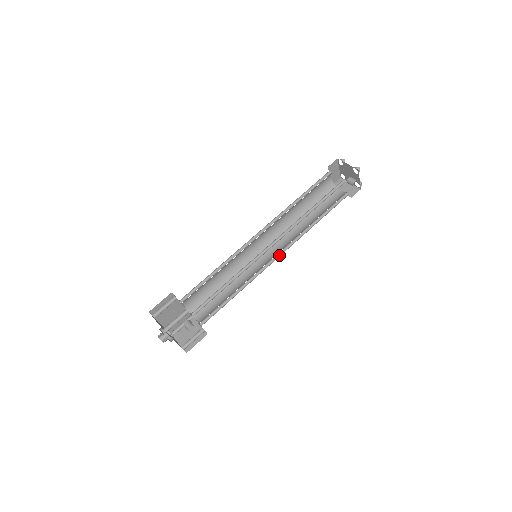
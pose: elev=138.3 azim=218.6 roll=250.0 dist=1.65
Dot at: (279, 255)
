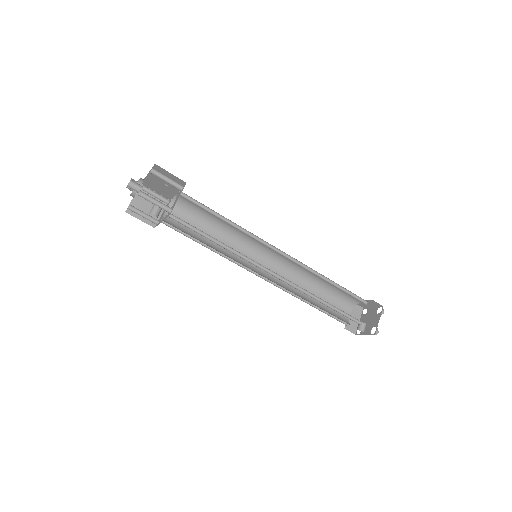
Dot at: (264, 277)
